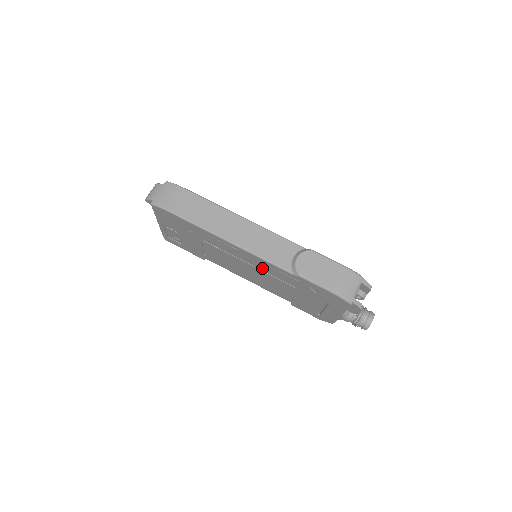
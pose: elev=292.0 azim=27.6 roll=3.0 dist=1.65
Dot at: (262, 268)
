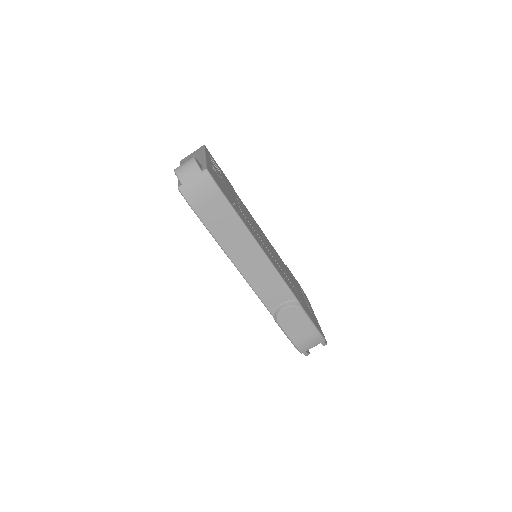
Dot at: occluded
